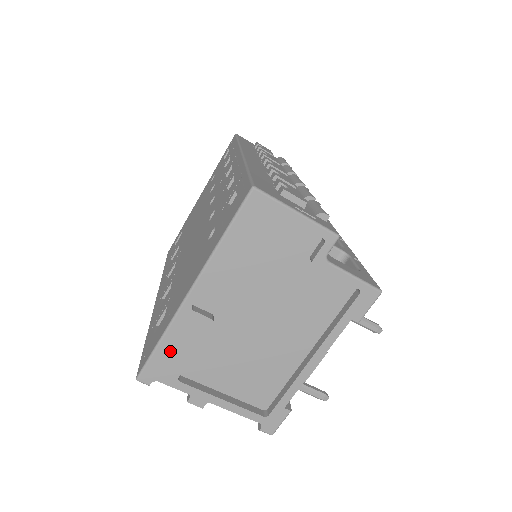
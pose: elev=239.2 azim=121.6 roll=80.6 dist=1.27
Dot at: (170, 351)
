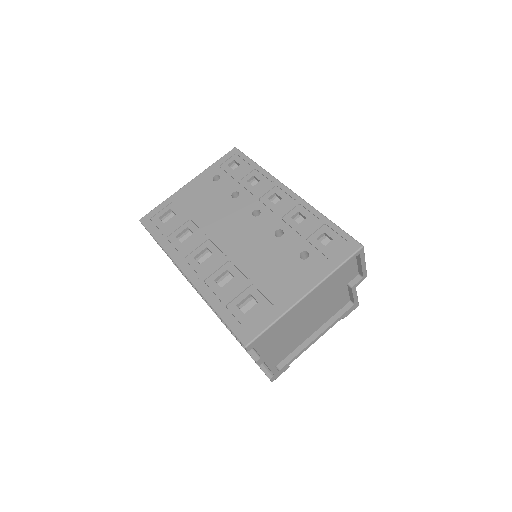
Dot at: (273, 330)
